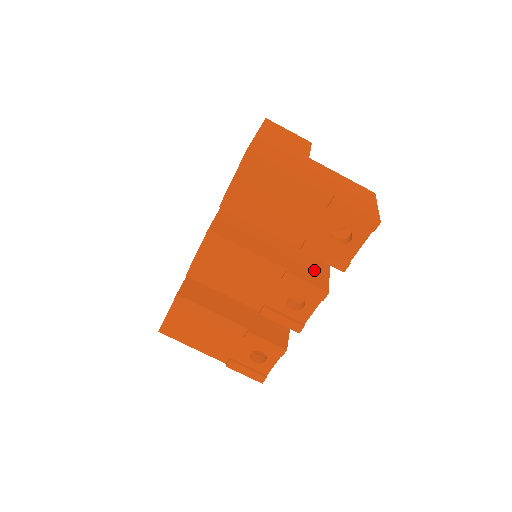
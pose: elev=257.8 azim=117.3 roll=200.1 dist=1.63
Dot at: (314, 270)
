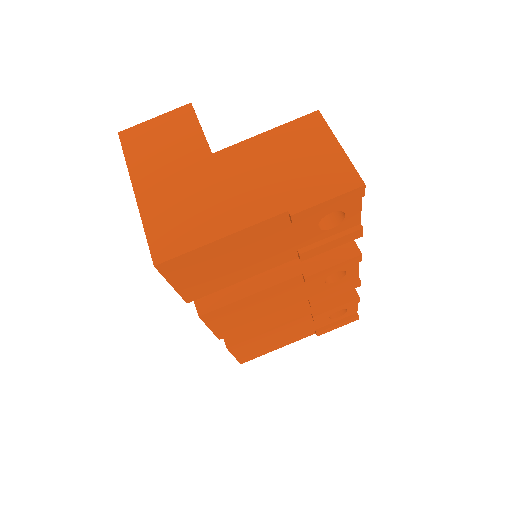
Dot at: occluded
